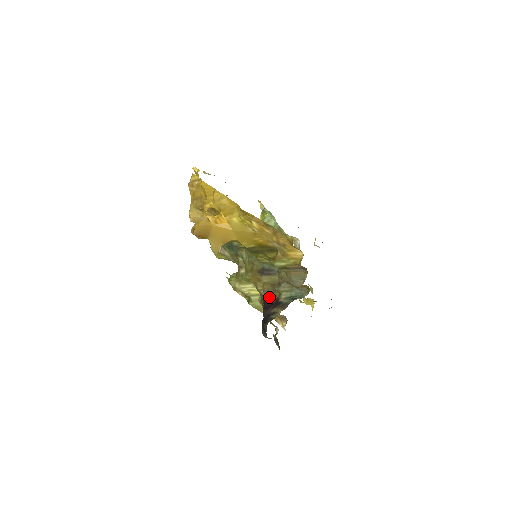
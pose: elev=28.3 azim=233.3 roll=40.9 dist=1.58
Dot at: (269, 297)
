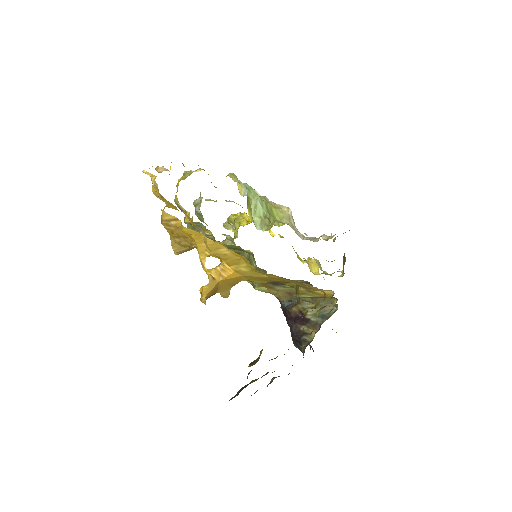
Dot at: (288, 305)
